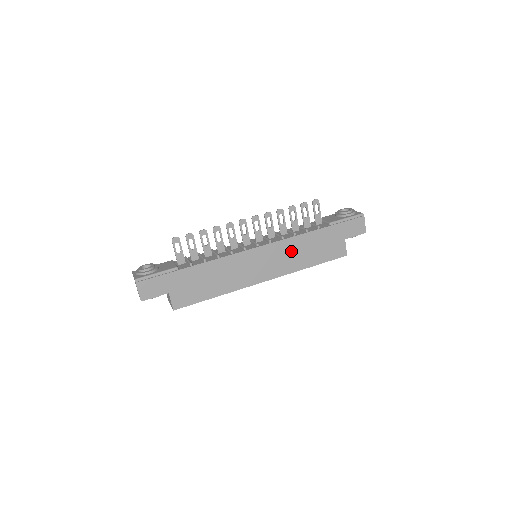
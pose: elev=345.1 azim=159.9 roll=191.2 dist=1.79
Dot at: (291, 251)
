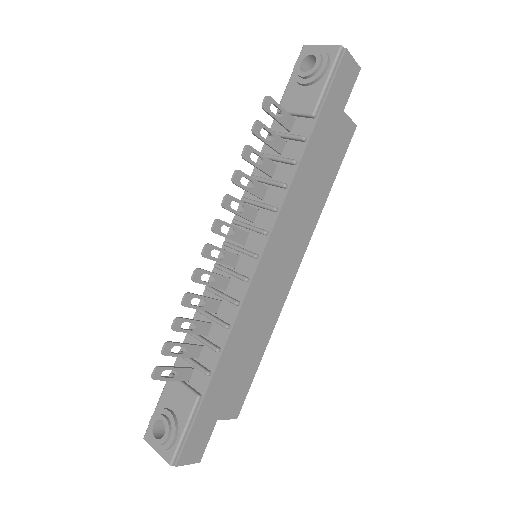
Dot at: (297, 210)
